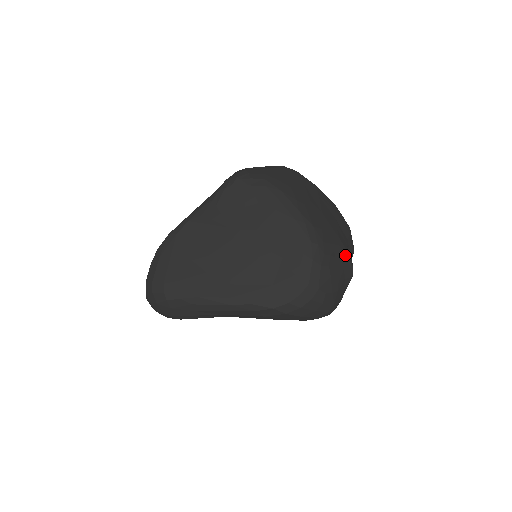
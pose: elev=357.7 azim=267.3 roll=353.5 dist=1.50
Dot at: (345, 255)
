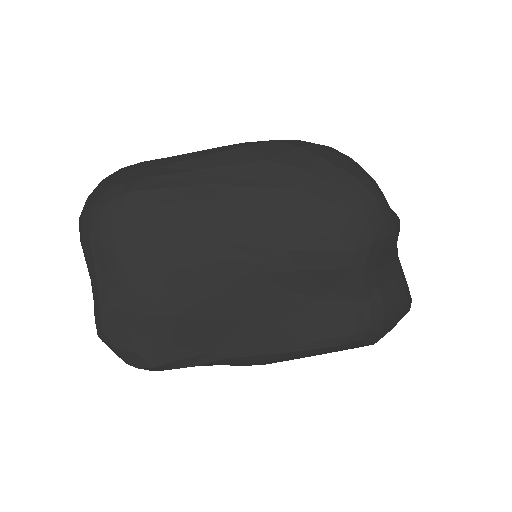
Dot at: occluded
